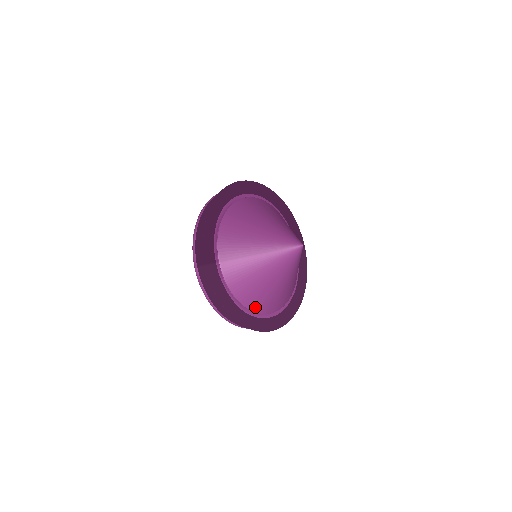
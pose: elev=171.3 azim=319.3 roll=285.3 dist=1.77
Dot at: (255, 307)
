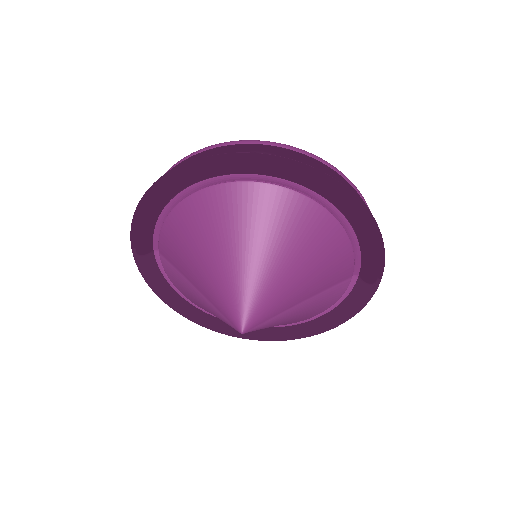
Dot at: occluded
